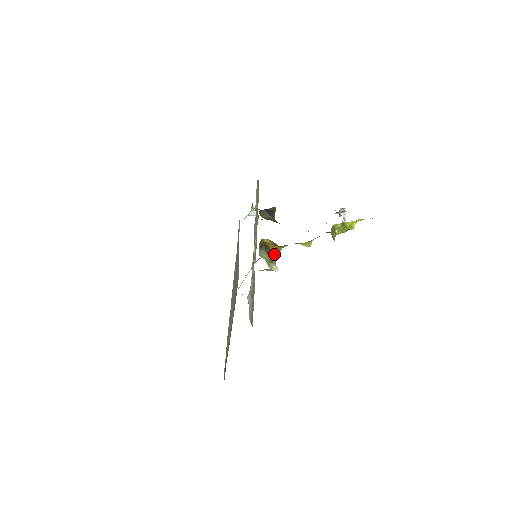
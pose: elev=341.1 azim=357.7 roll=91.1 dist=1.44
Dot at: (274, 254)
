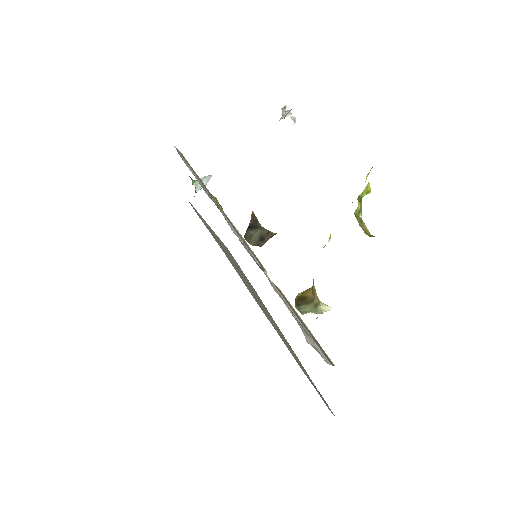
Dot at: (313, 296)
